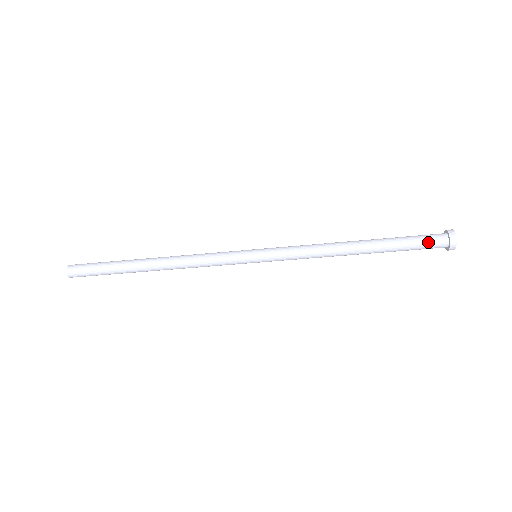
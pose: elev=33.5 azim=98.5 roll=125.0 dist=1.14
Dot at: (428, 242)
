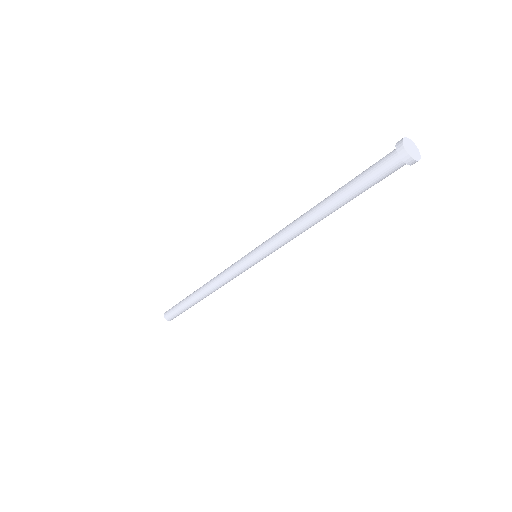
Dot at: (378, 166)
